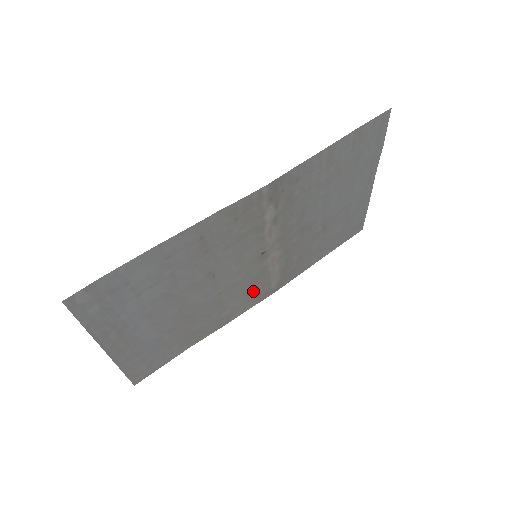
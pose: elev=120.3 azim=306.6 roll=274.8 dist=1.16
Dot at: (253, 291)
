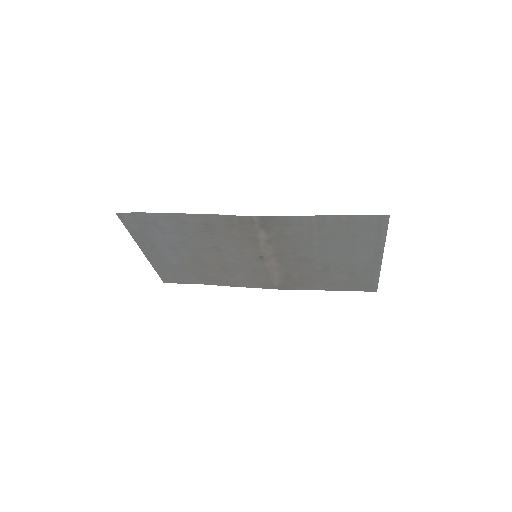
Dot at: (257, 278)
